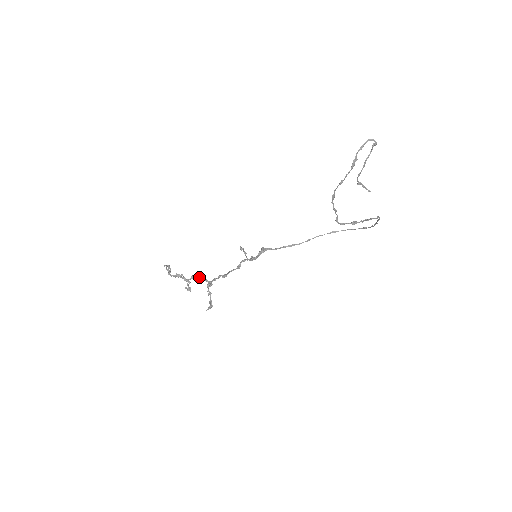
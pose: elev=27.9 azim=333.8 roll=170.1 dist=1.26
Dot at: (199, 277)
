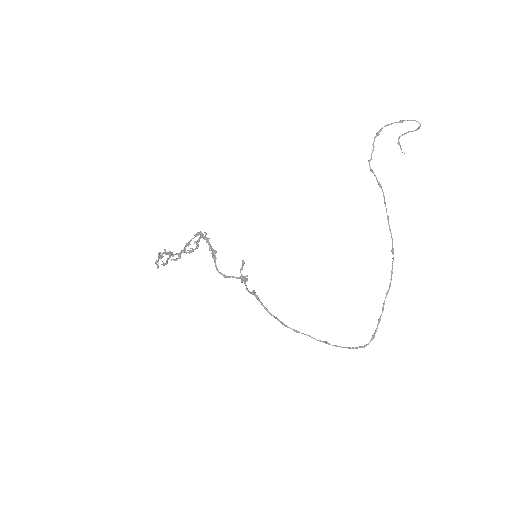
Dot at: (189, 250)
